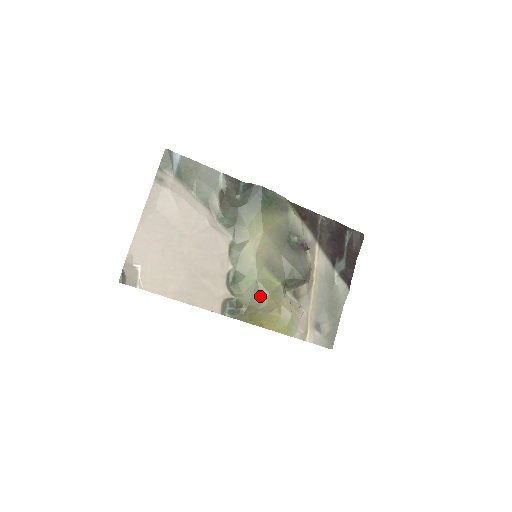
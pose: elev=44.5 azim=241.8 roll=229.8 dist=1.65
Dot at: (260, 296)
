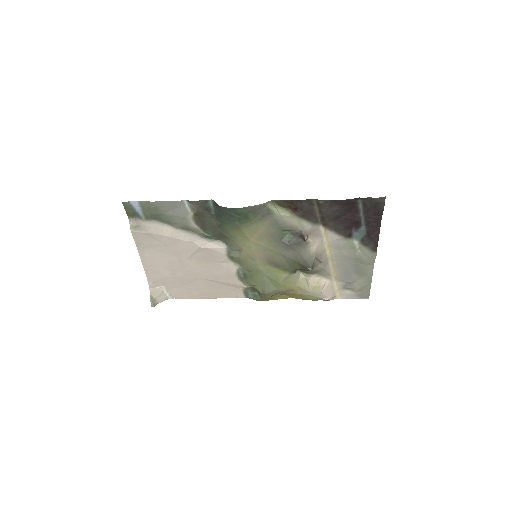
Dot at: (273, 285)
